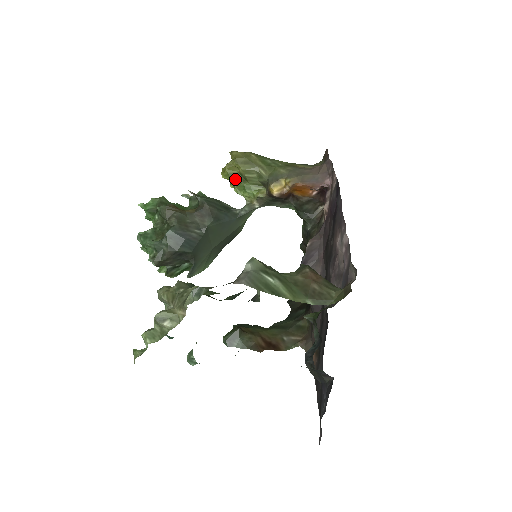
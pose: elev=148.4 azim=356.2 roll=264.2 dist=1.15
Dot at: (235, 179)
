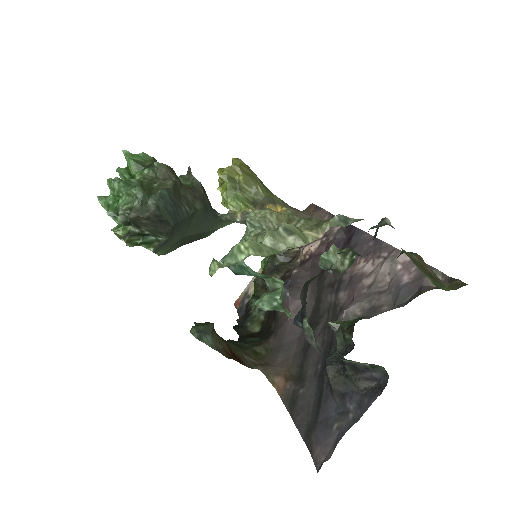
Dot at: (231, 183)
